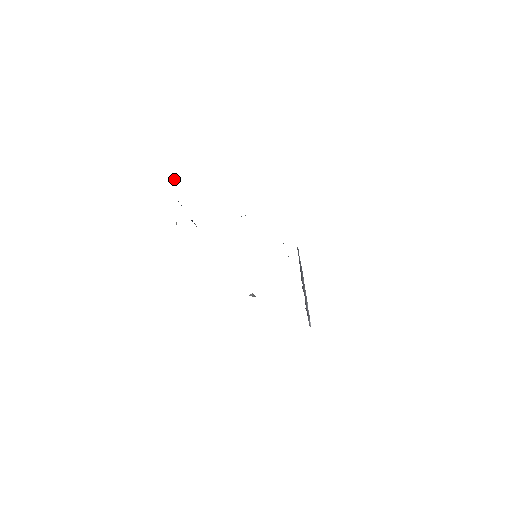
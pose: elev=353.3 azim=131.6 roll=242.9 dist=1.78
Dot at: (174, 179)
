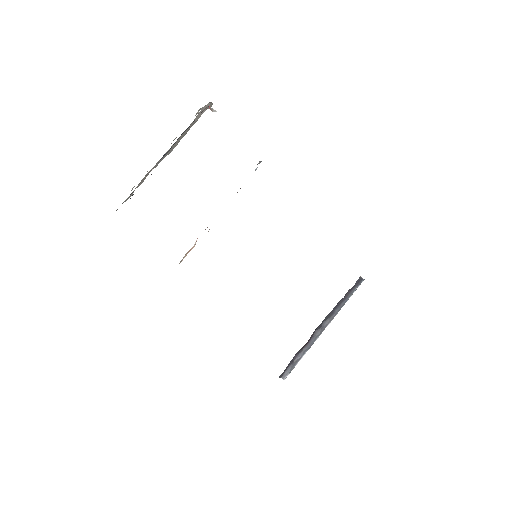
Dot at: (211, 109)
